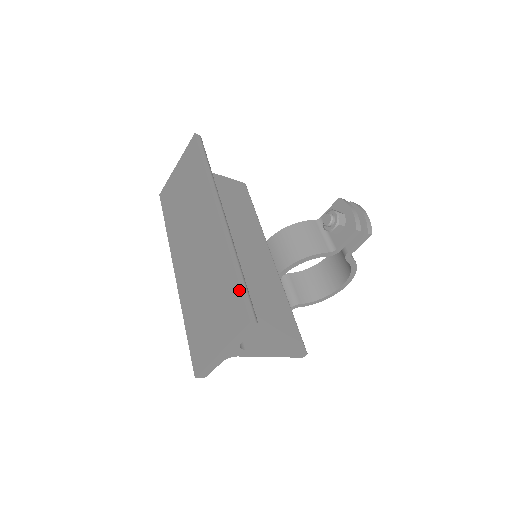
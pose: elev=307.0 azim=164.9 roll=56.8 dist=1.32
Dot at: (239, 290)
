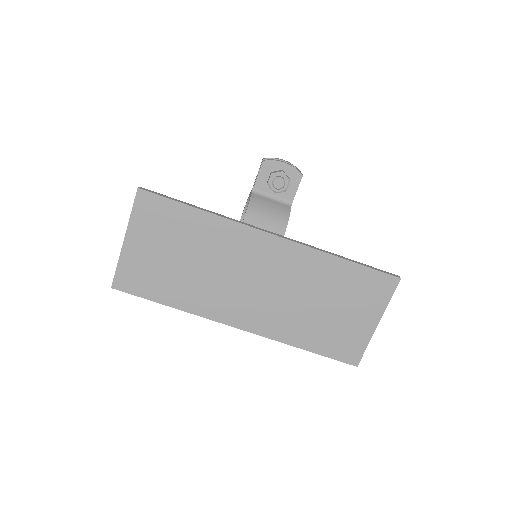
Dot at: (367, 269)
